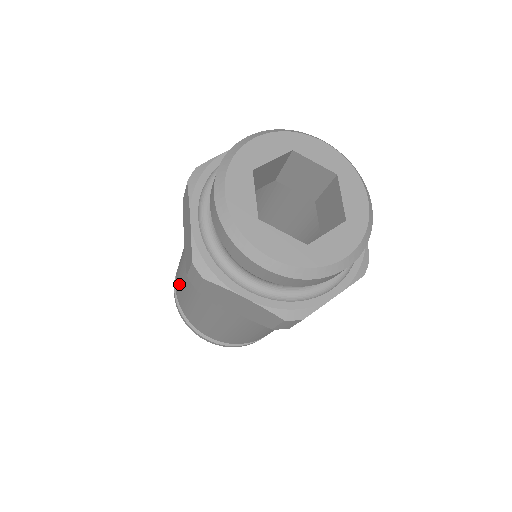
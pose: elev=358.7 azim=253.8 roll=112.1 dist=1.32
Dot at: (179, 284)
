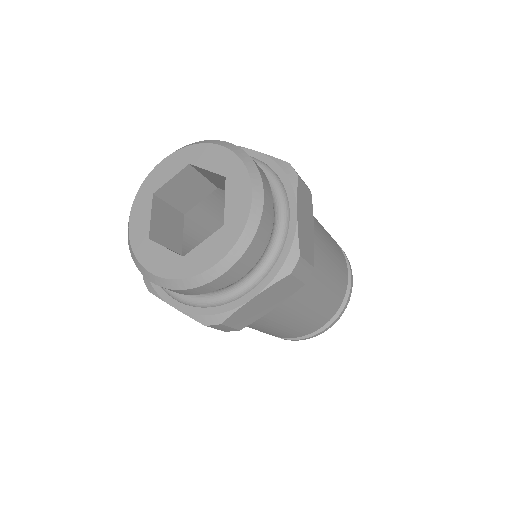
Dot at: occluded
